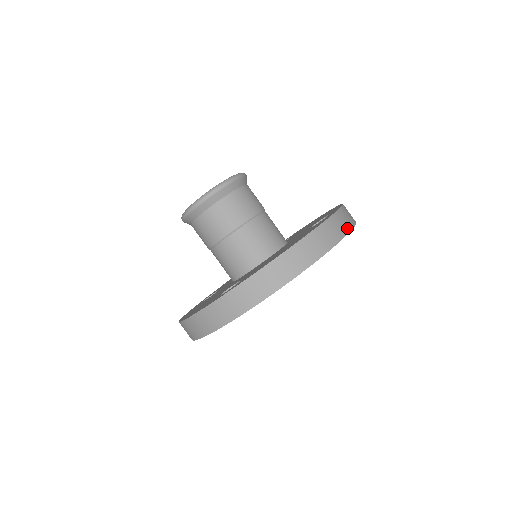
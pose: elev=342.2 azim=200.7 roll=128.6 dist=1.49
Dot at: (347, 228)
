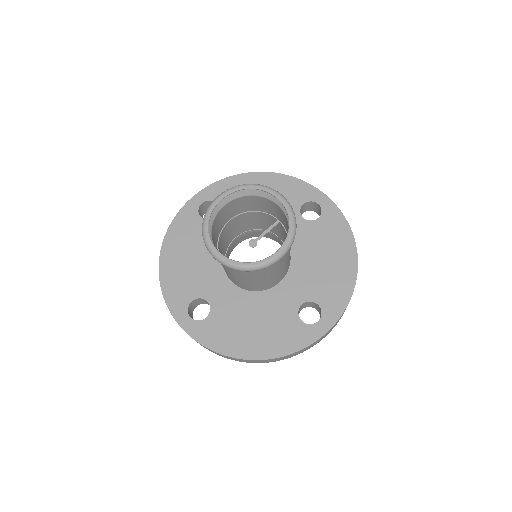
Dot at: (312, 346)
